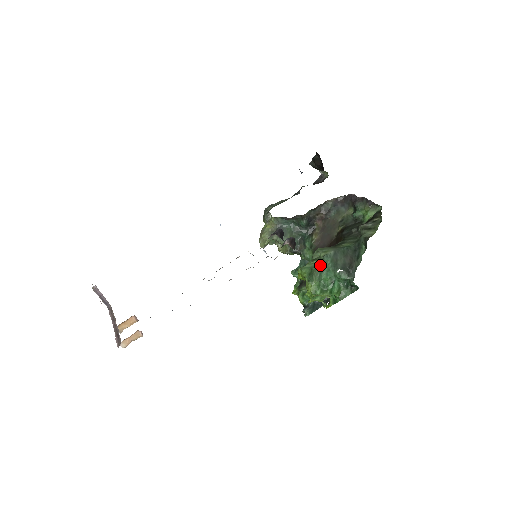
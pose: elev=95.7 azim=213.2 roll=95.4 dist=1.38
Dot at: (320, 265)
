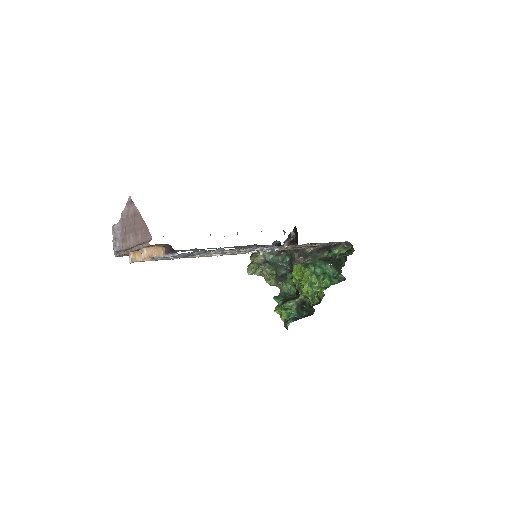
Dot at: (313, 263)
